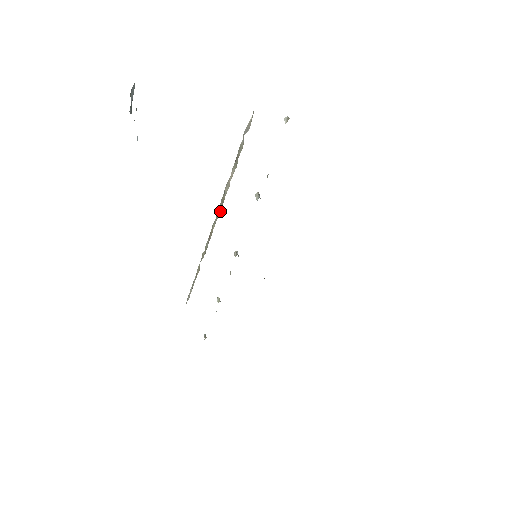
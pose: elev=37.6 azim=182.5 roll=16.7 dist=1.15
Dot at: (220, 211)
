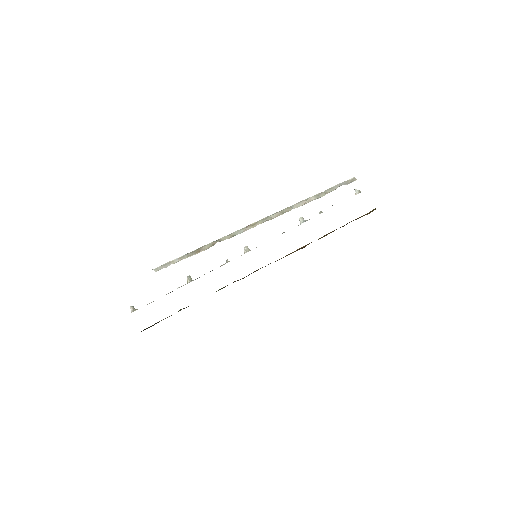
Dot at: occluded
